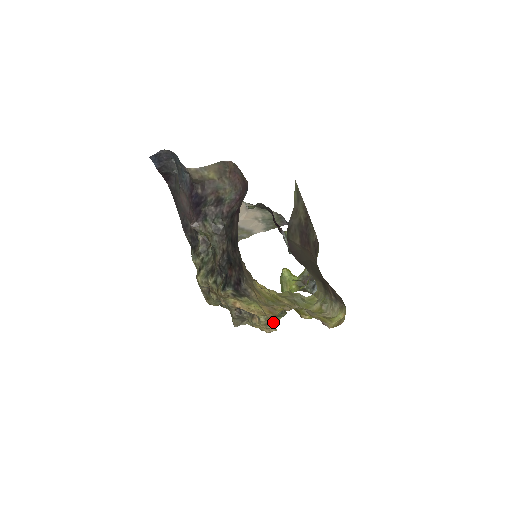
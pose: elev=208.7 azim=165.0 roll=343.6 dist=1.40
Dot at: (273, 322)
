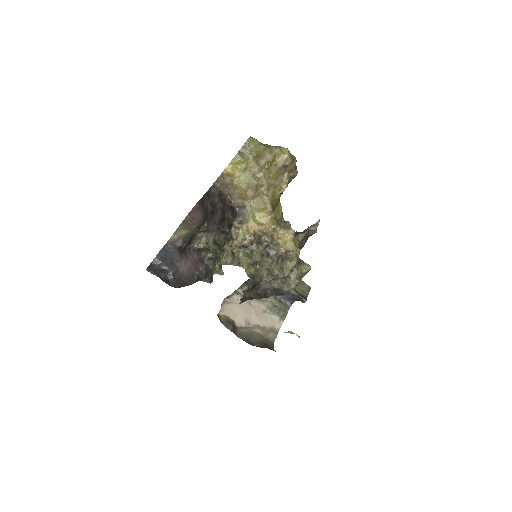
Dot at: (286, 228)
